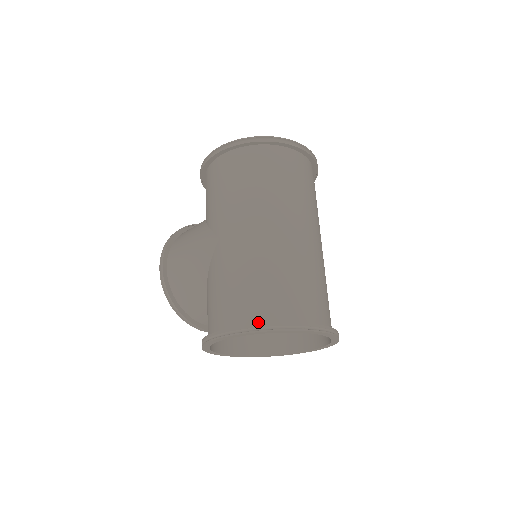
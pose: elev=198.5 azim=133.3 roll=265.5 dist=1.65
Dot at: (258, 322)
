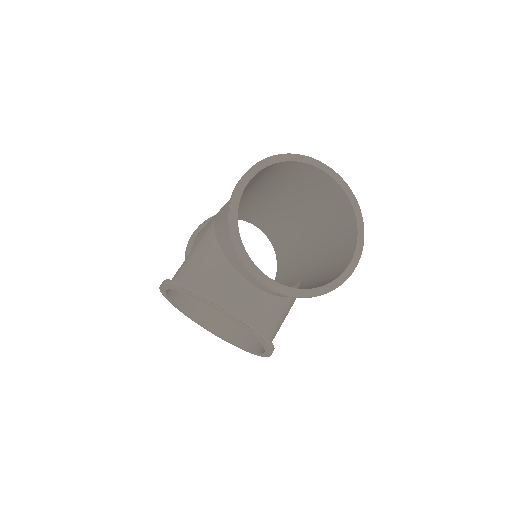
Dot at: occluded
